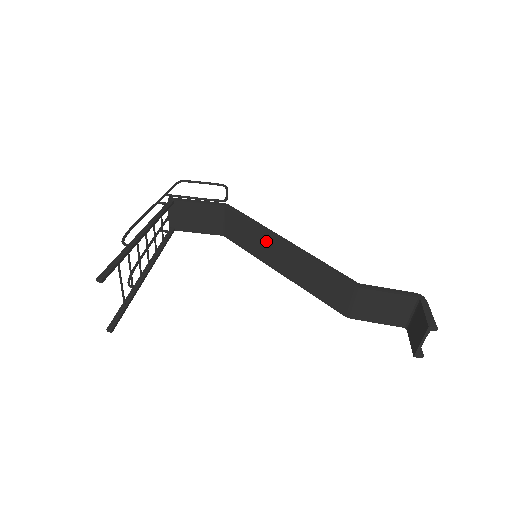
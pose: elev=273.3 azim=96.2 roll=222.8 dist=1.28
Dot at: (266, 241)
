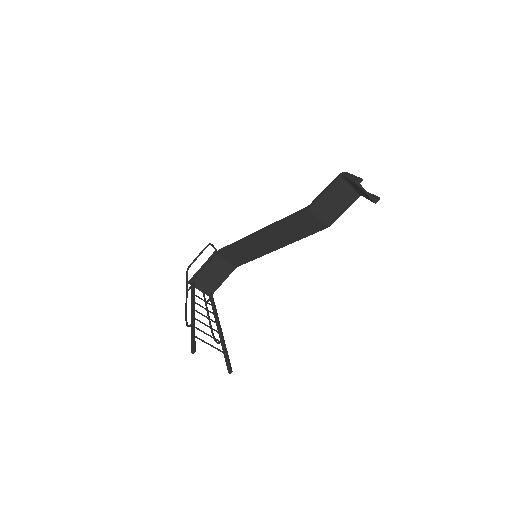
Dot at: (252, 243)
